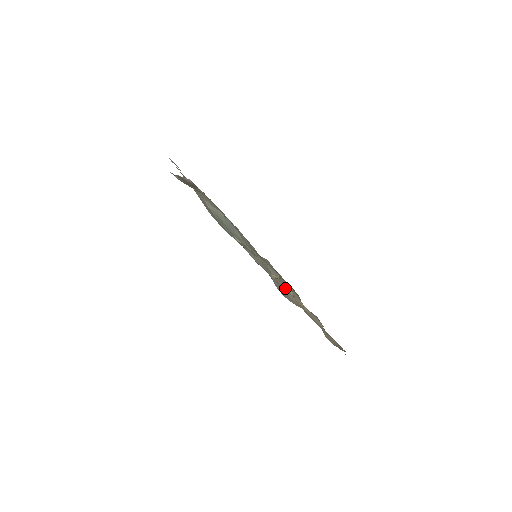
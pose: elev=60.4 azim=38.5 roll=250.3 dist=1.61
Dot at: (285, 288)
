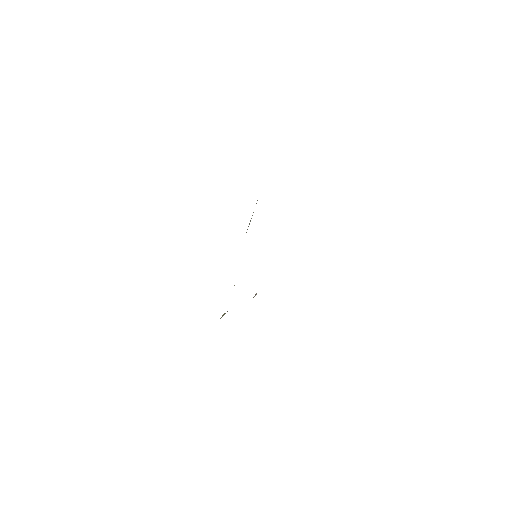
Dot at: occluded
